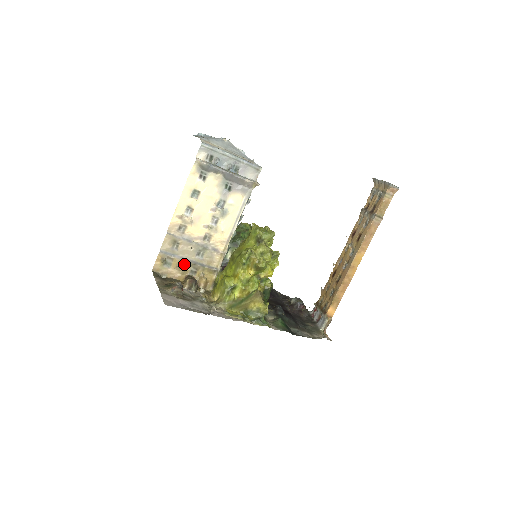
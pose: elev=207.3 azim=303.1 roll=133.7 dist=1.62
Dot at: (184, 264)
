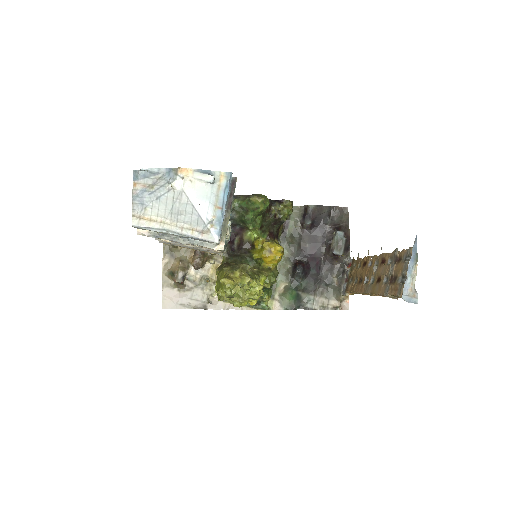
Dot at: (187, 247)
